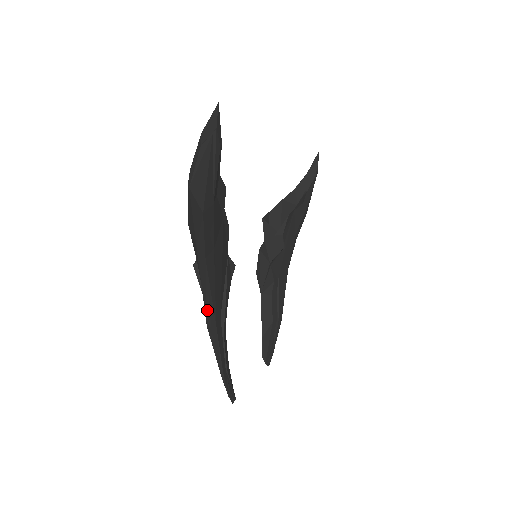
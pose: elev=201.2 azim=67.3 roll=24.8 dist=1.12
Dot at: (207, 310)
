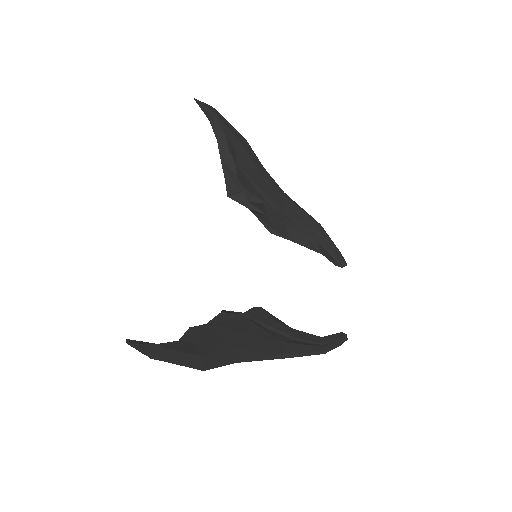
Dot at: (272, 359)
